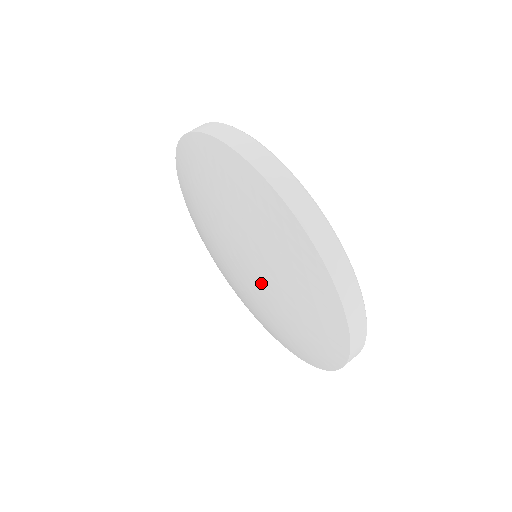
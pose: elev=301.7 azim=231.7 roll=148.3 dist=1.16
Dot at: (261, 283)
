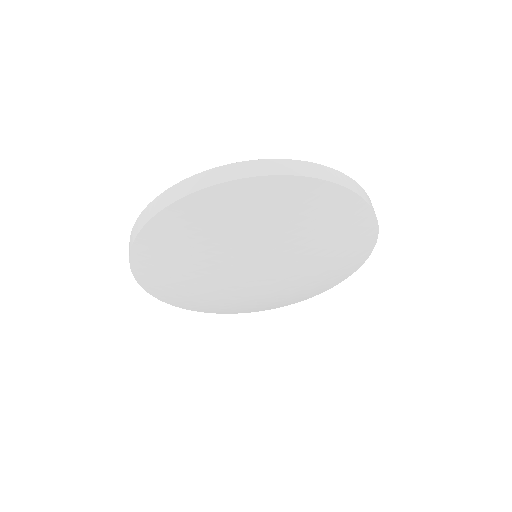
Dot at: (279, 254)
